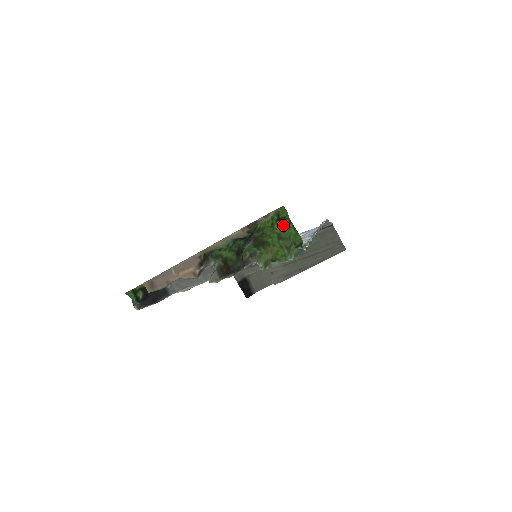
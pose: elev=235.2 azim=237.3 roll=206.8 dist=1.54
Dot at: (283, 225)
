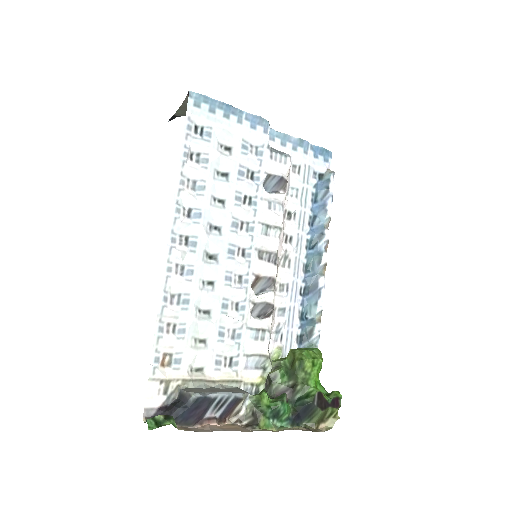
Dot at: (324, 392)
